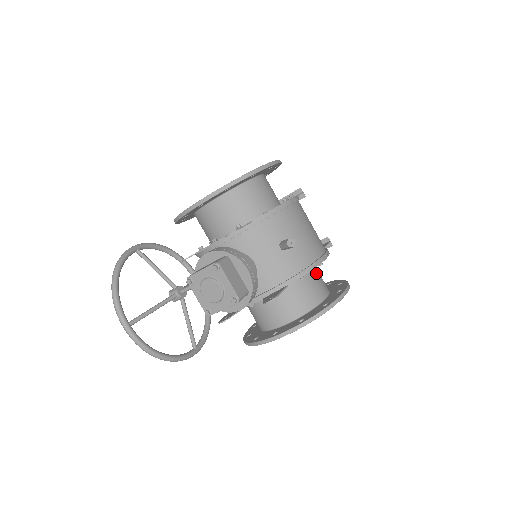
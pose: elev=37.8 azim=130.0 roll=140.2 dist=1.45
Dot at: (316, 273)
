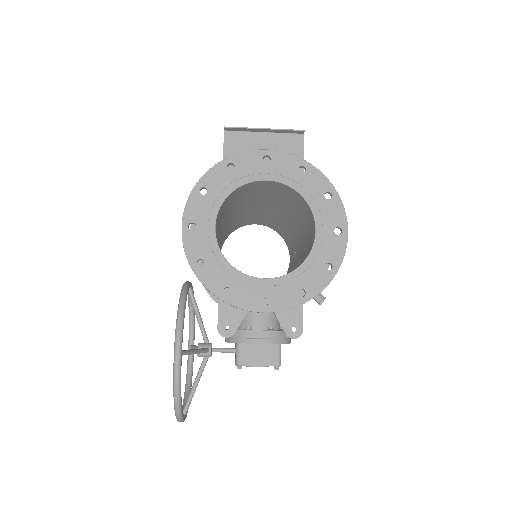
Dot at: occluded
